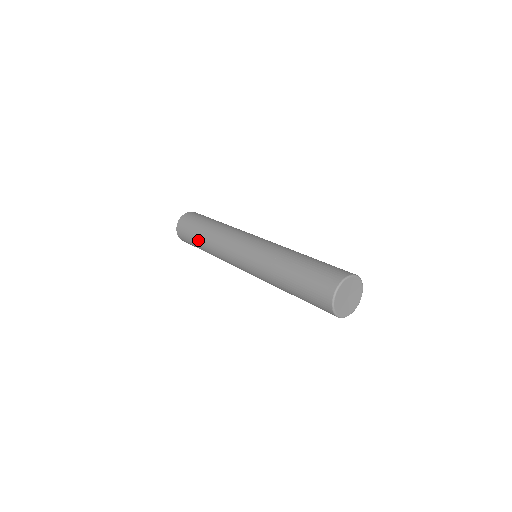
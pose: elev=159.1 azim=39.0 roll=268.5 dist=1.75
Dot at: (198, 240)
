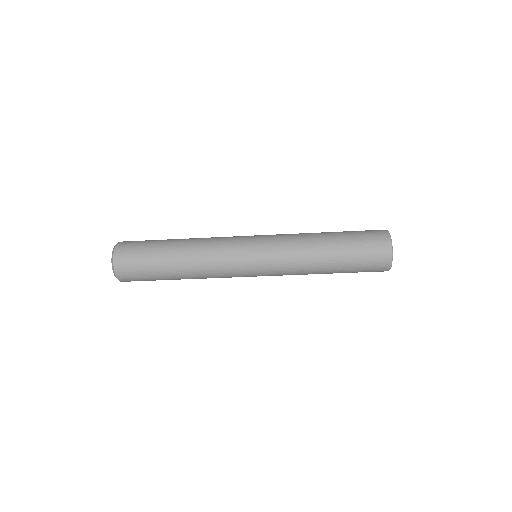
Dot at: (168, 242)
